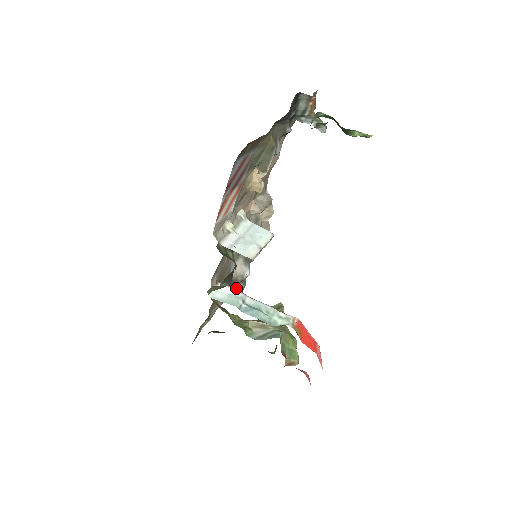
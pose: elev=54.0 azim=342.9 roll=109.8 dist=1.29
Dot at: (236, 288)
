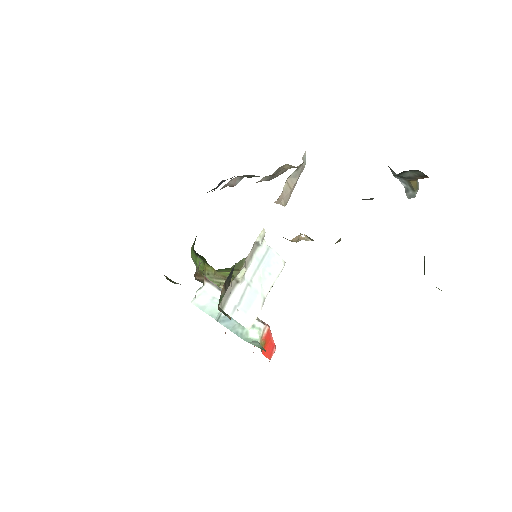
Dot at: (220, 182)
